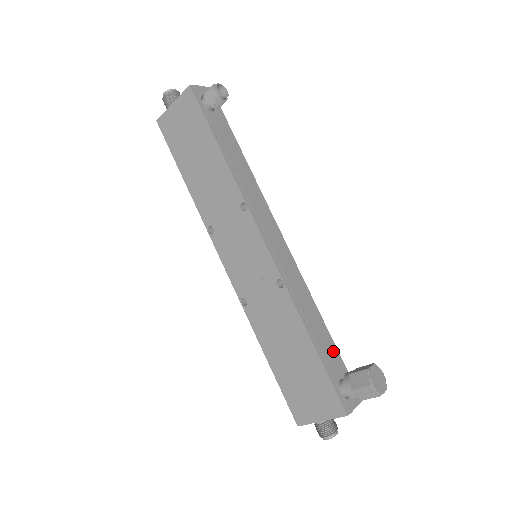
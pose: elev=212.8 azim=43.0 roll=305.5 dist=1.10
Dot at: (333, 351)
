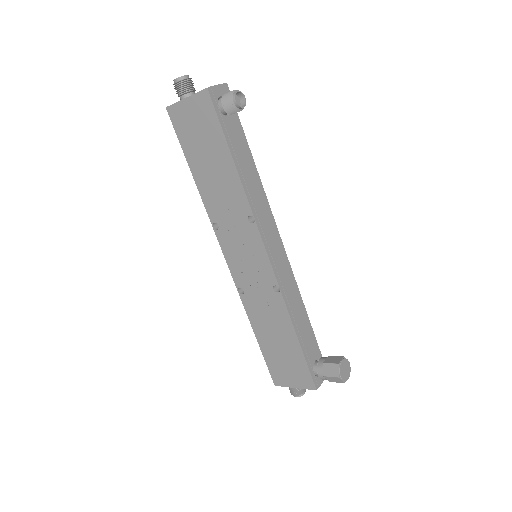
Dot at: (312, 339)
